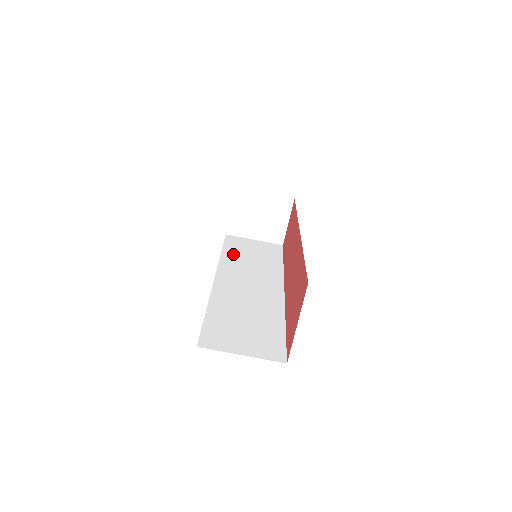
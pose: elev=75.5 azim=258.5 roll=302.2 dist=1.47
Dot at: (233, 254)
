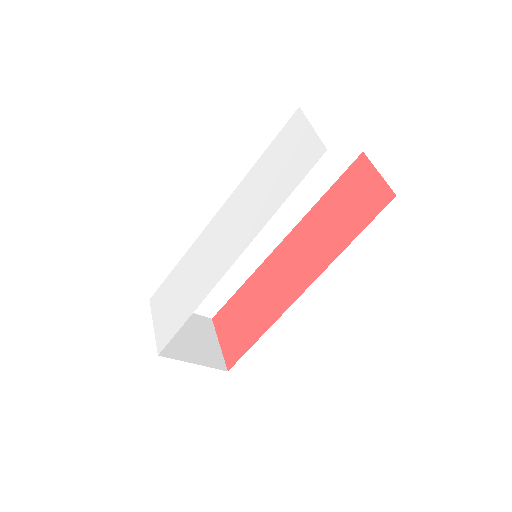
Dot at: occluded
